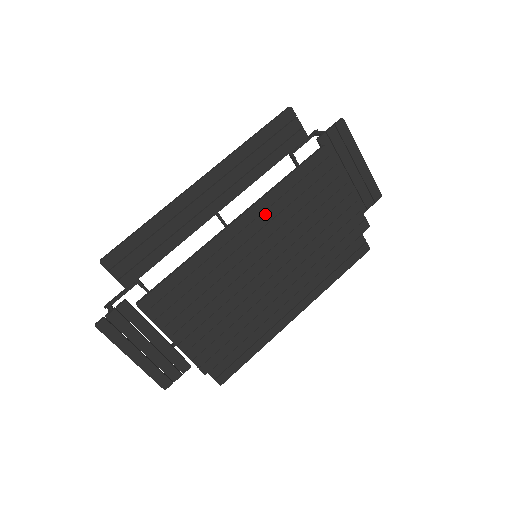
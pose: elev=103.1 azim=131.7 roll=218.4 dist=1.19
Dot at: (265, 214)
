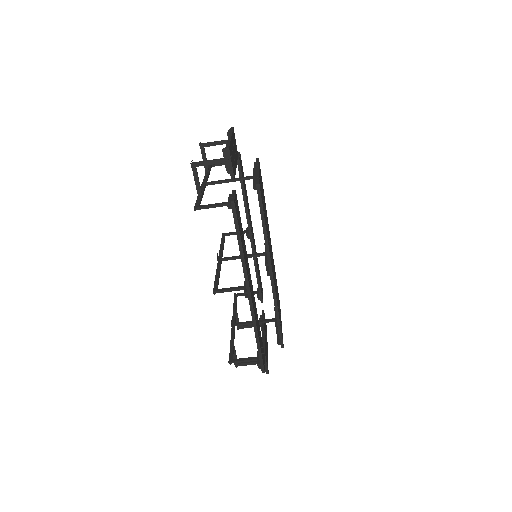
Dot at: (269, 249)
